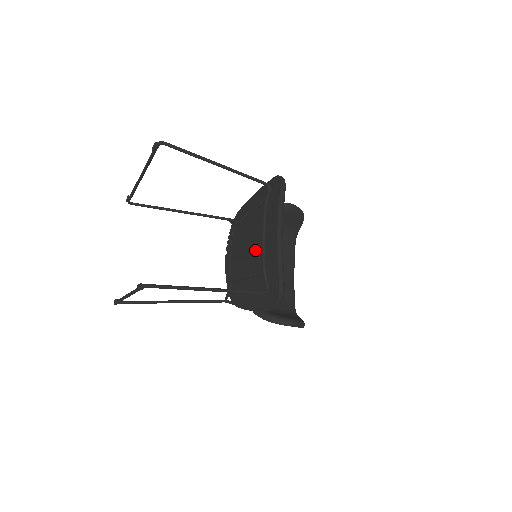
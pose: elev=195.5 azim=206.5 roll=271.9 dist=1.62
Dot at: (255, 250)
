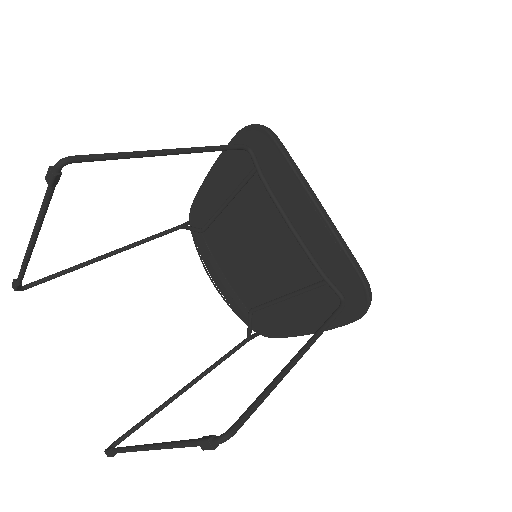
Dot at: (277, 252)
